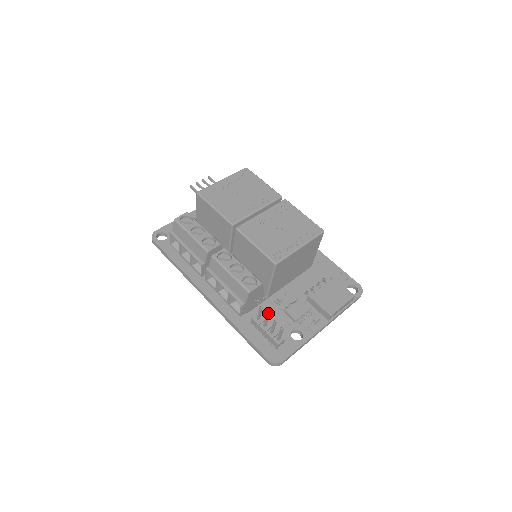
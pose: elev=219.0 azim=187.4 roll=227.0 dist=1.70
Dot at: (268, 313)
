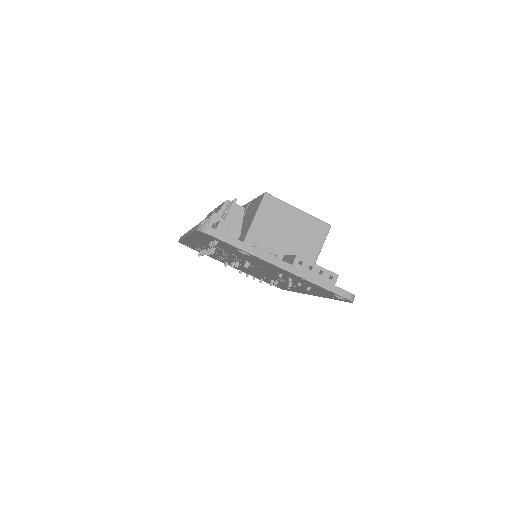
Dot at: occluded
